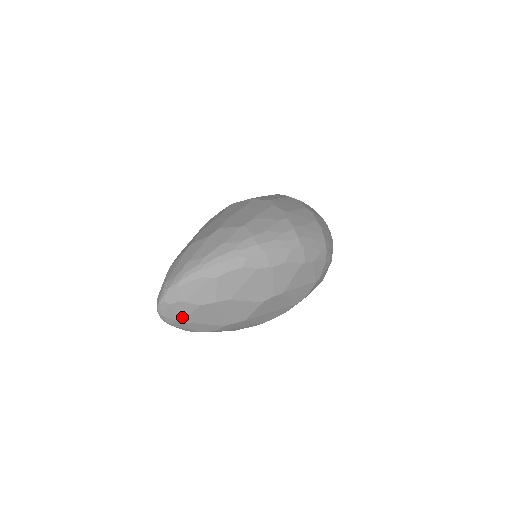
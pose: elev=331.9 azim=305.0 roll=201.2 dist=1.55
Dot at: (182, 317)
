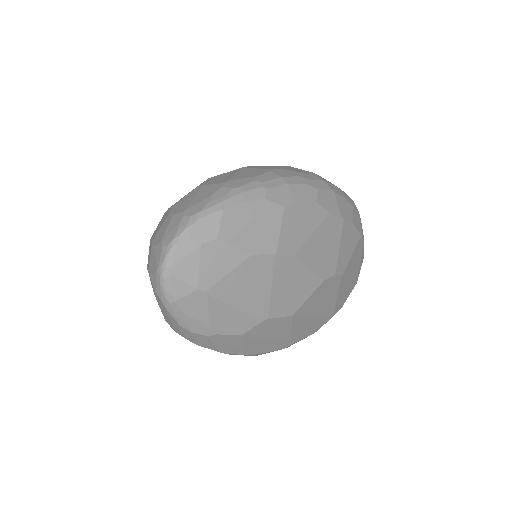
Dot at: (210, 280)
